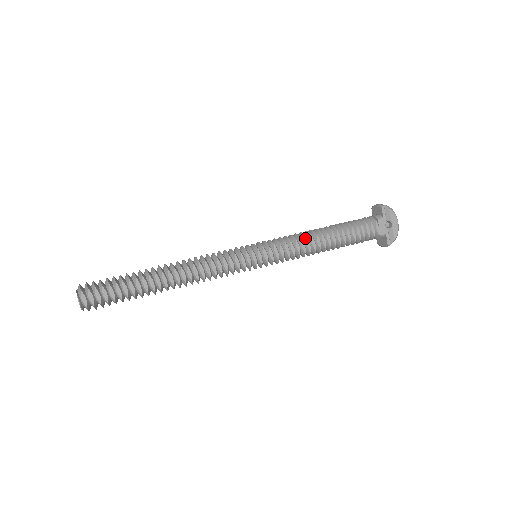
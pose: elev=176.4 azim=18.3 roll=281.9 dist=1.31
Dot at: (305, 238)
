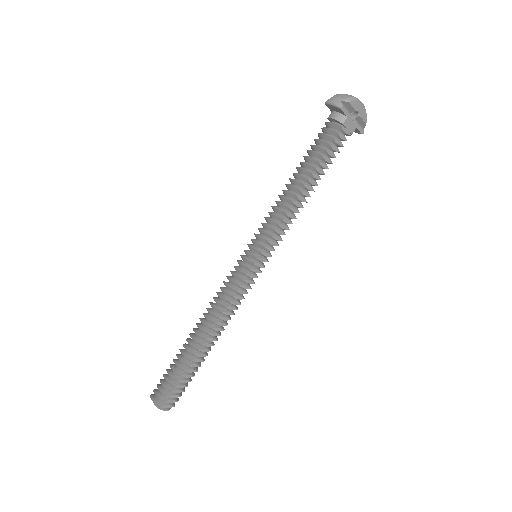
Dot at: (288, 209)
